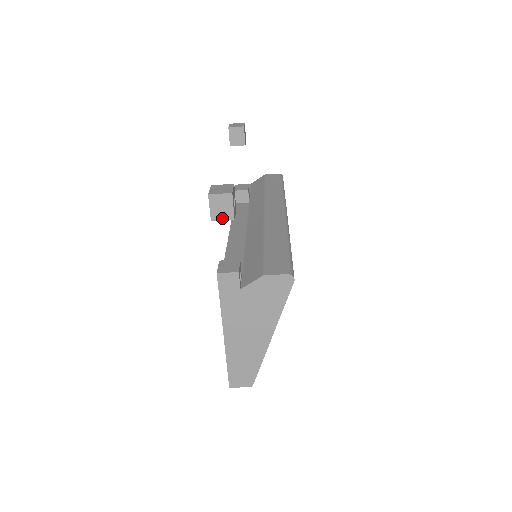
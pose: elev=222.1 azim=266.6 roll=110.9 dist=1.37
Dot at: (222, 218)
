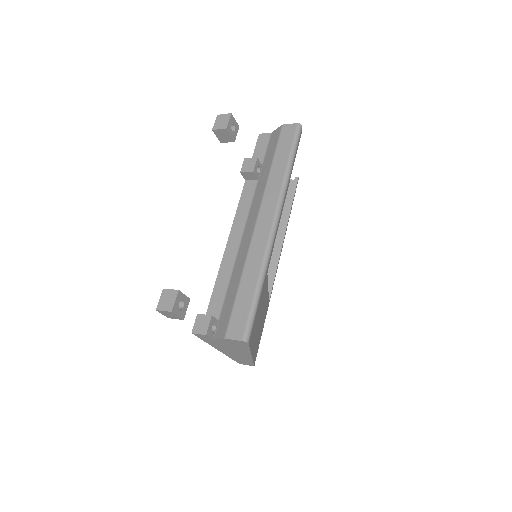
Dot at: (174, 318)
